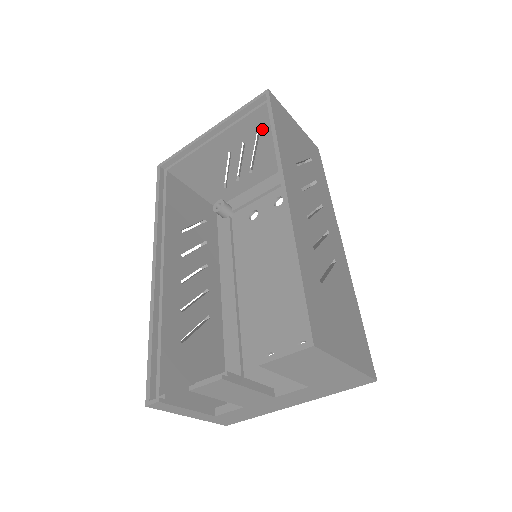
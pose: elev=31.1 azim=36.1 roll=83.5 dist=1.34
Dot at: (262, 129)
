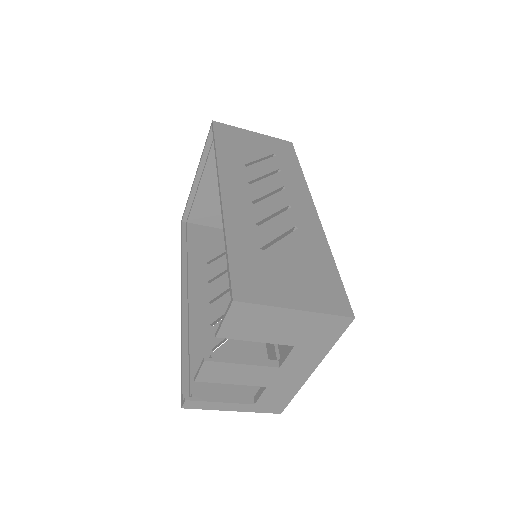
Dot at: occluded
